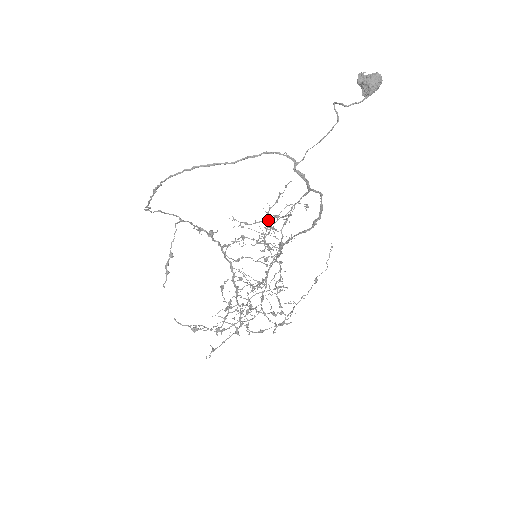
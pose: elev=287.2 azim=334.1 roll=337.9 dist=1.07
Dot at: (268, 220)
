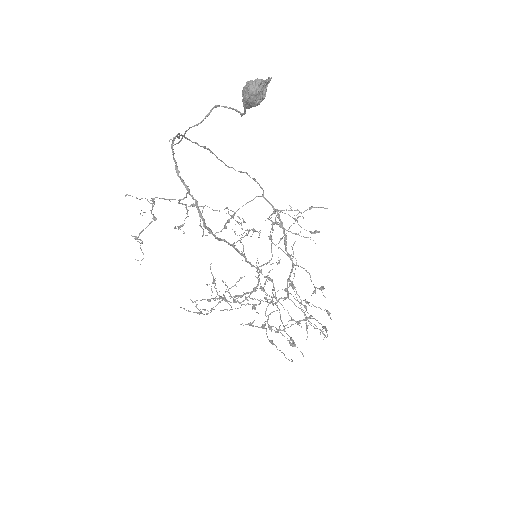
Dot at: occluded
